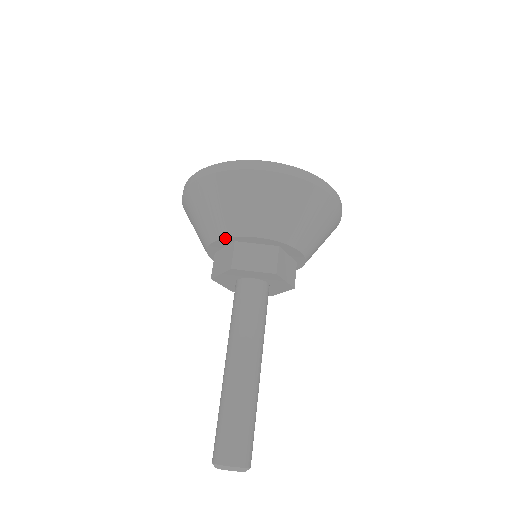
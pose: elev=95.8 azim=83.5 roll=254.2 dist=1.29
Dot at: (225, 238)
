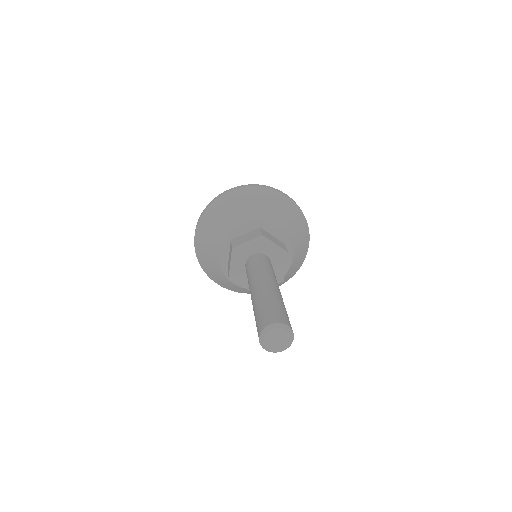
Dot at: (223, 240)
